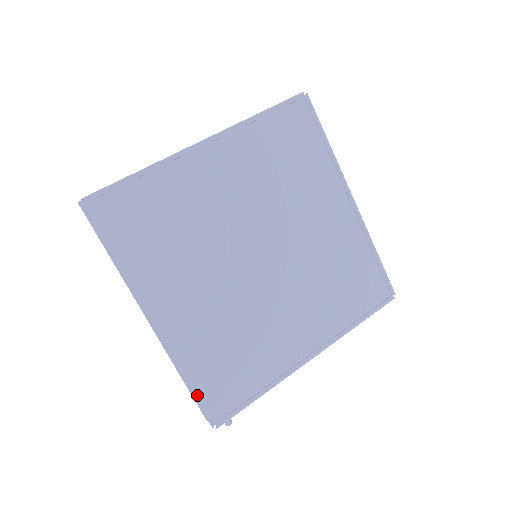
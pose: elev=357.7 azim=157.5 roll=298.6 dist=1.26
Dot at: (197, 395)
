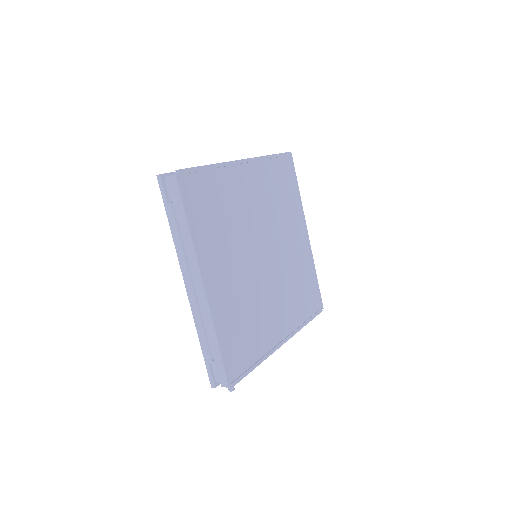
Dot at: (223, 355)
